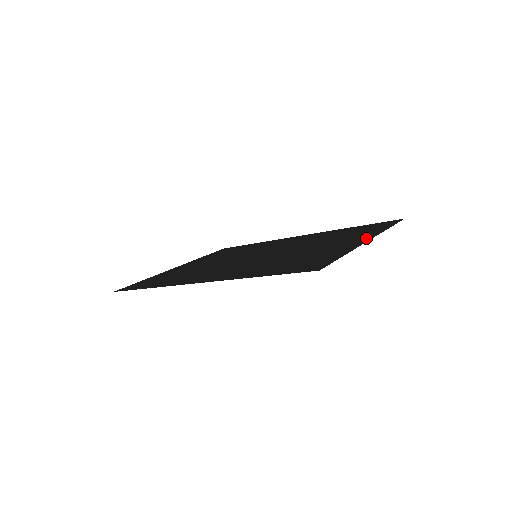
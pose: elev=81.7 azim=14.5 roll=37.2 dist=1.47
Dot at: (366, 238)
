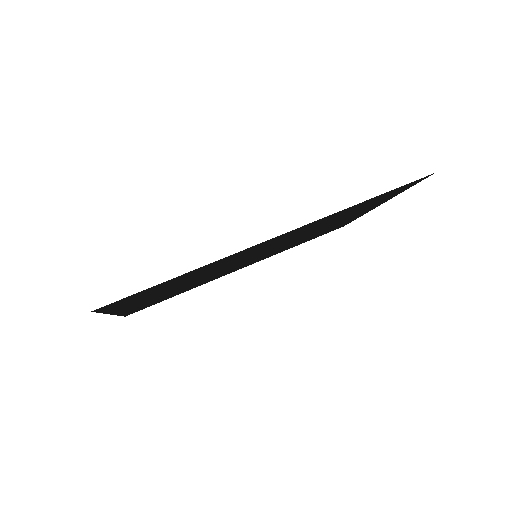
Dot at: occluded
